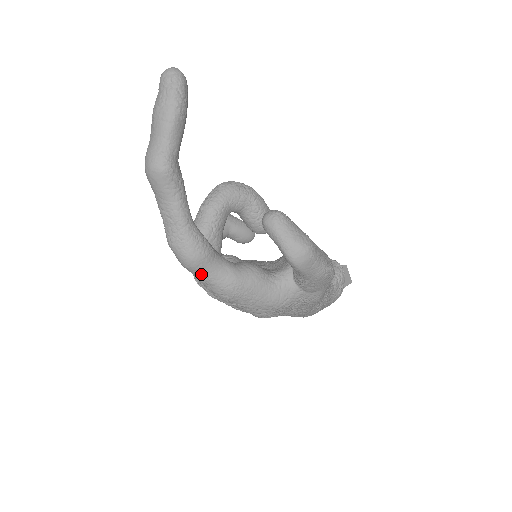
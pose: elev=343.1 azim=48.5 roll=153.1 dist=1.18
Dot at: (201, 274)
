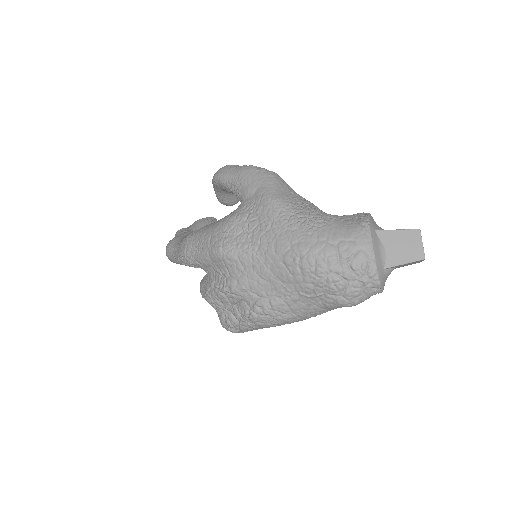
Dot at: (173, 248)
